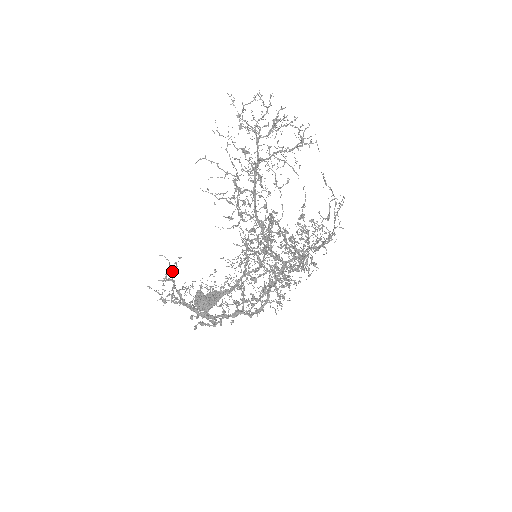
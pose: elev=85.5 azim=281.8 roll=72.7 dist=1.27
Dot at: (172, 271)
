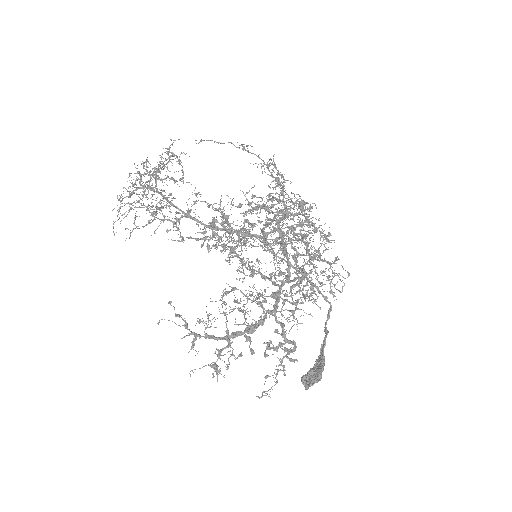
Dot at: (185, 328)
